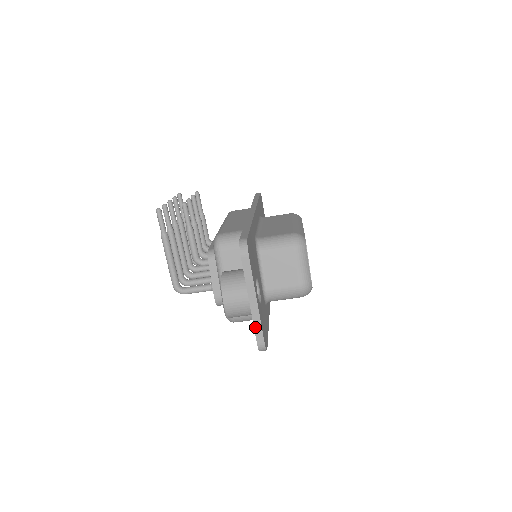
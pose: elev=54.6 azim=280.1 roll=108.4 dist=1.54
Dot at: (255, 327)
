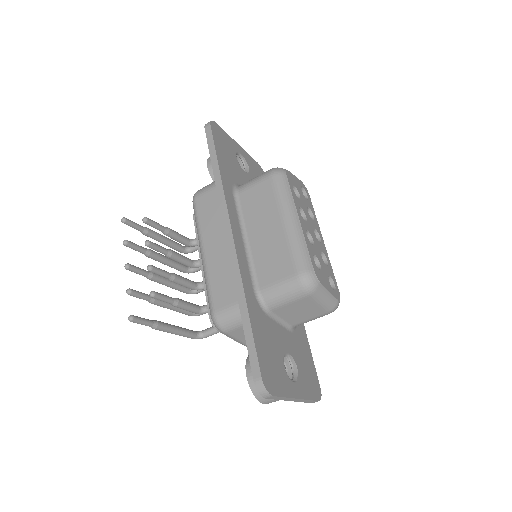
Dot at: (304, 402)
